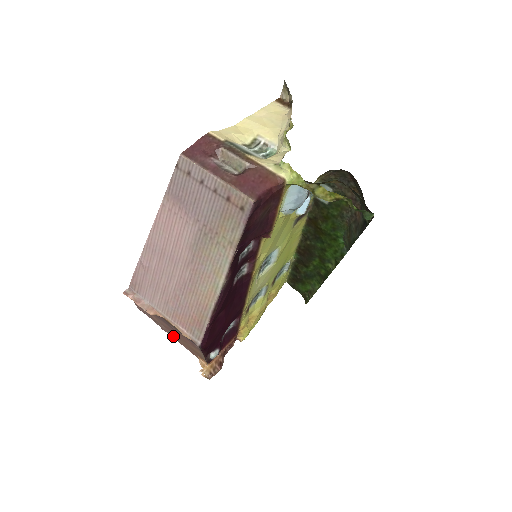
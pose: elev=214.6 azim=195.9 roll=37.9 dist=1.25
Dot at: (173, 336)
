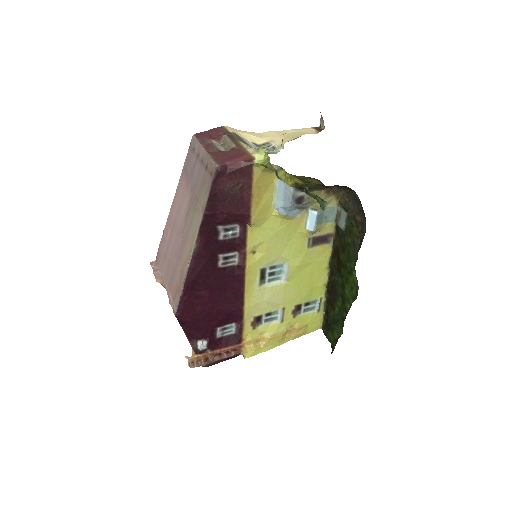
Dot at: occluded
